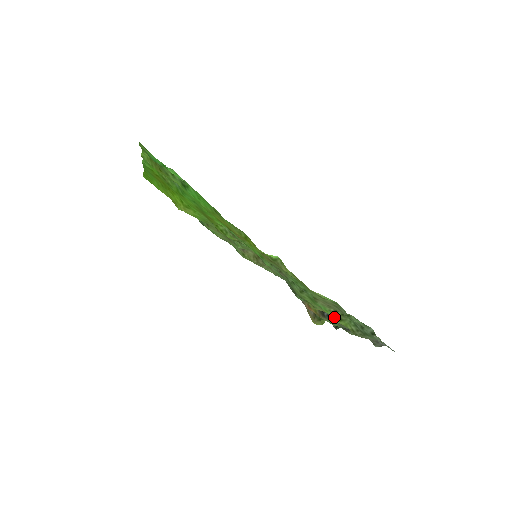
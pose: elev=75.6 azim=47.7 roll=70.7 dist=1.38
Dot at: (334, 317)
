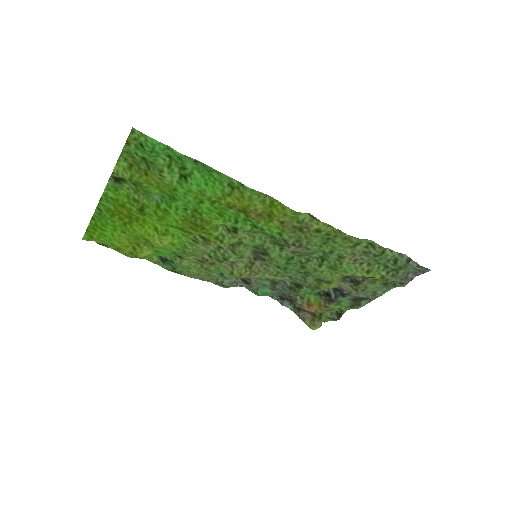
Dot at: (361, 273)
